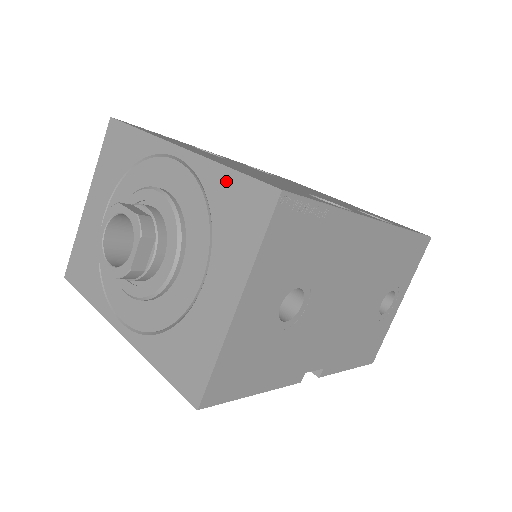
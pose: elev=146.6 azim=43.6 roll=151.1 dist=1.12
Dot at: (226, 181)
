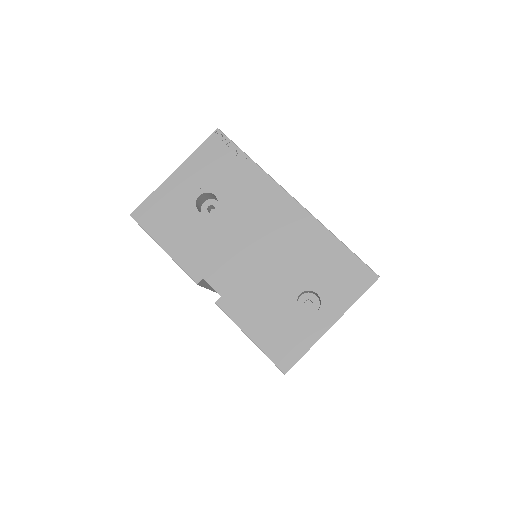
Dot at: occluded
